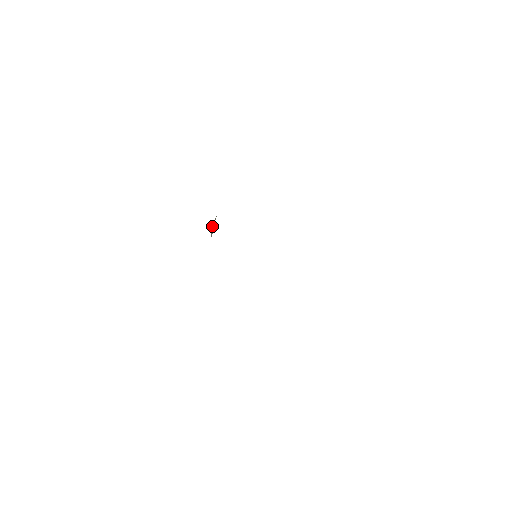
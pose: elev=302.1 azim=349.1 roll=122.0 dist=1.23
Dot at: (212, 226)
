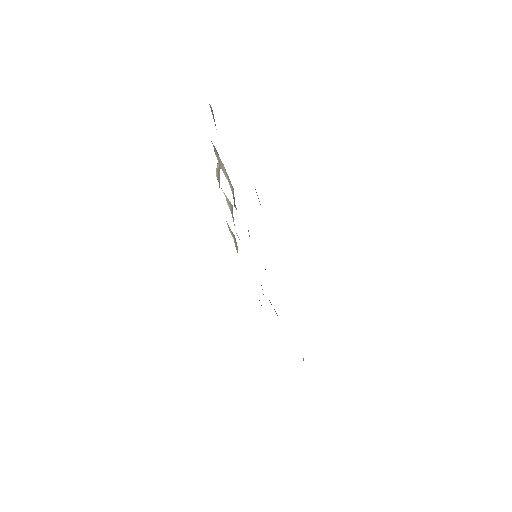
Dot at: (217, 166)
